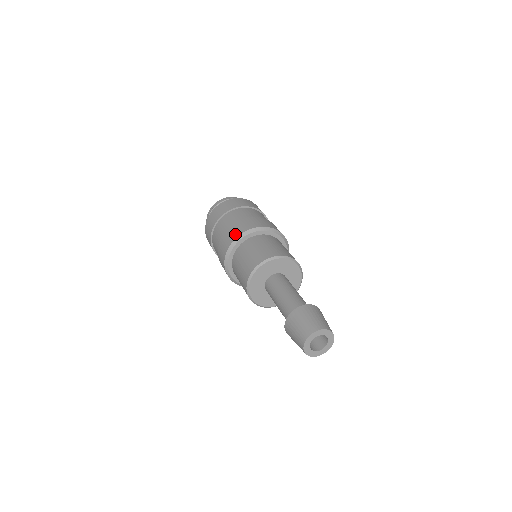
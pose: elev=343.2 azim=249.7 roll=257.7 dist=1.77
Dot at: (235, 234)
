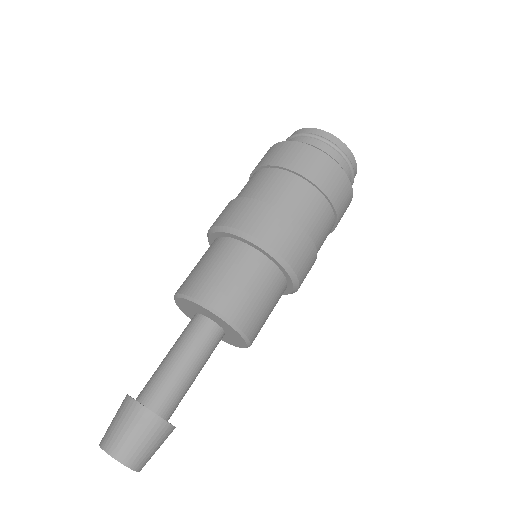
Dot at: (214, 222)
